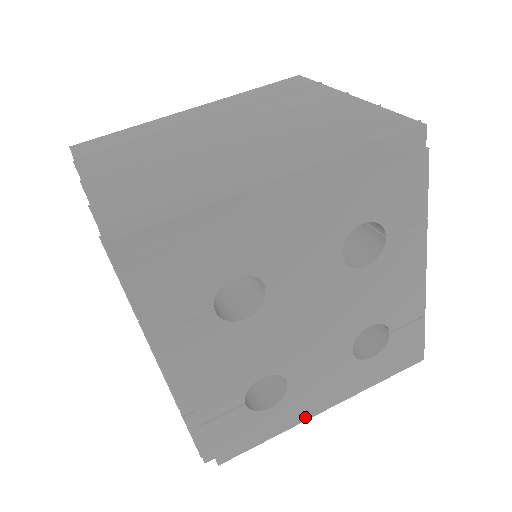
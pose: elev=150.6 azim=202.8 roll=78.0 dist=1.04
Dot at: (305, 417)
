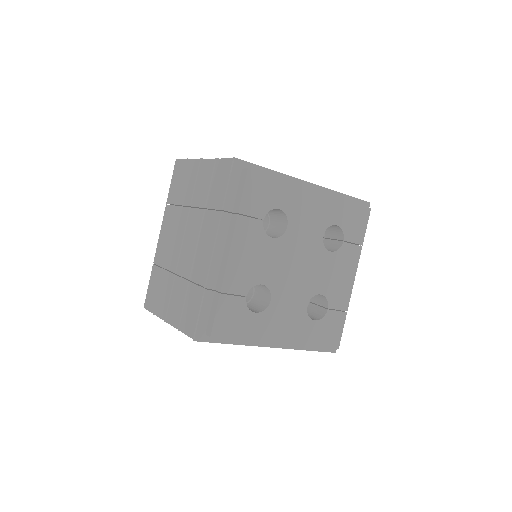
Dot at: (267, 339)
